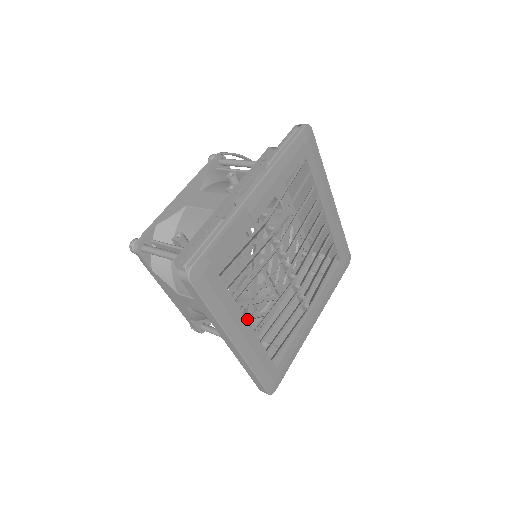
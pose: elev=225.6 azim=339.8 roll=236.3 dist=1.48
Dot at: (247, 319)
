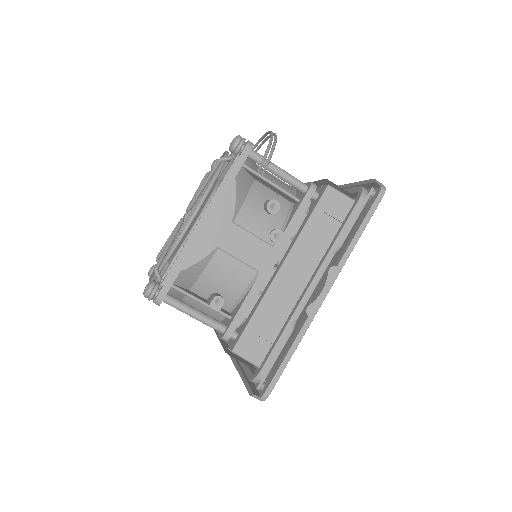
Dot at: occluded
